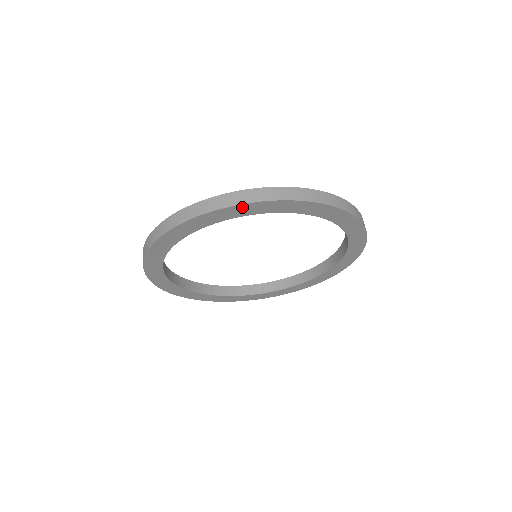
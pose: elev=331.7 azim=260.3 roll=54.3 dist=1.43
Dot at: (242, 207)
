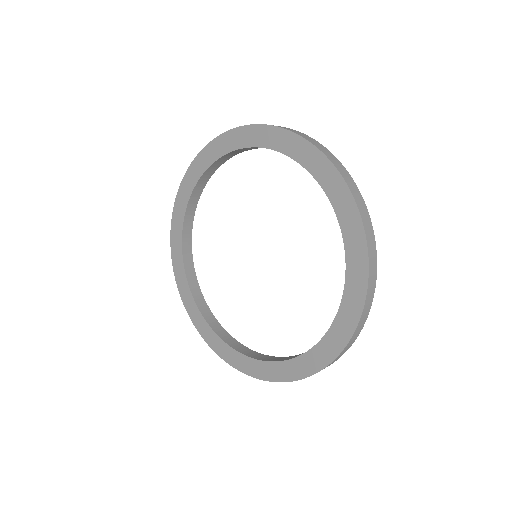
Dot at: (209, 149)
